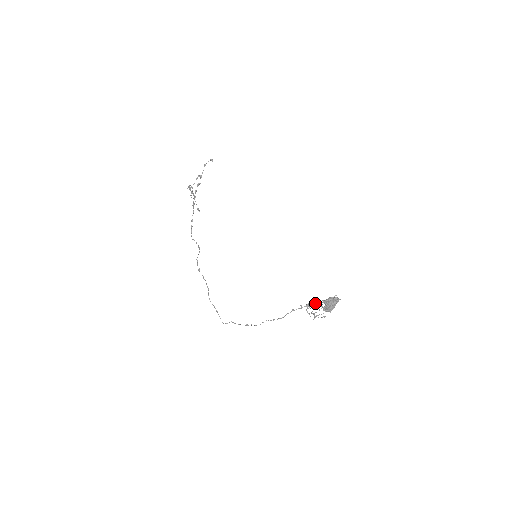
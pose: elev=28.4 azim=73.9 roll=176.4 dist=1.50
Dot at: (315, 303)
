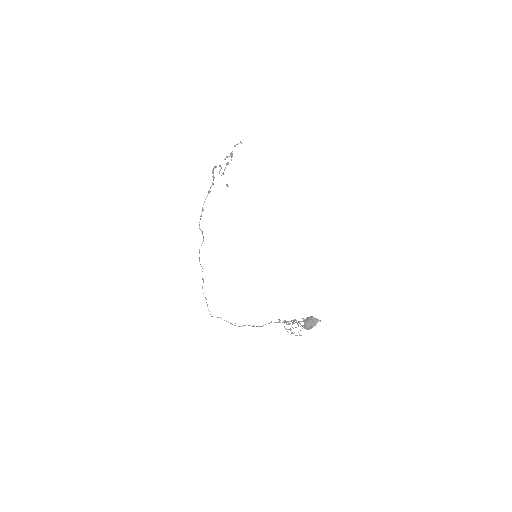
Dot at: (293, 320)
